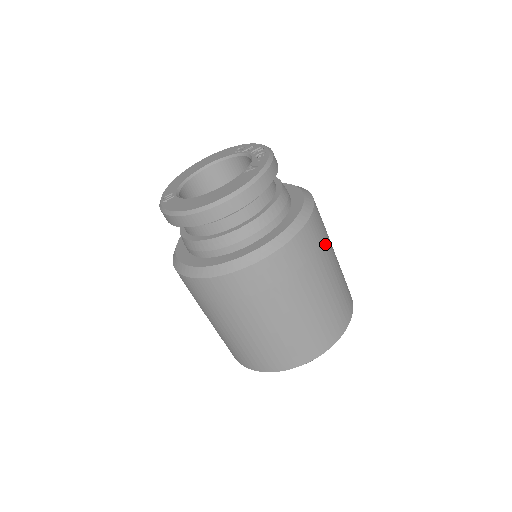
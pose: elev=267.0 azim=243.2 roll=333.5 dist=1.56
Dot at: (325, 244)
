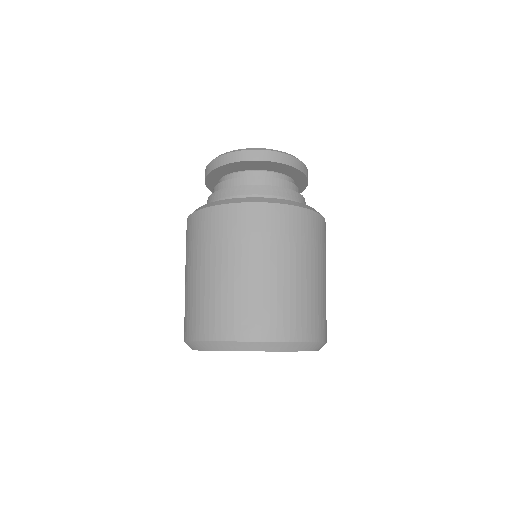
Dot at: (320, 249)
